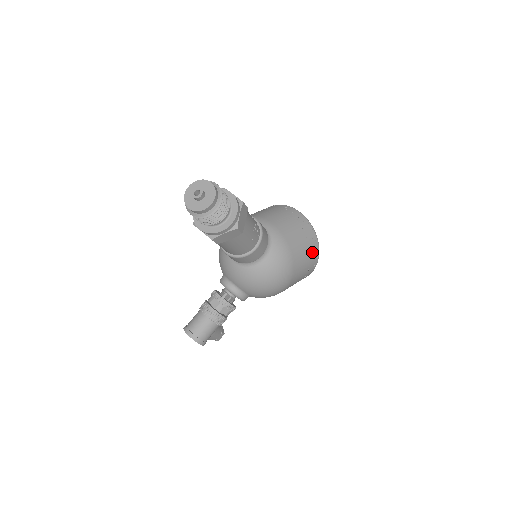
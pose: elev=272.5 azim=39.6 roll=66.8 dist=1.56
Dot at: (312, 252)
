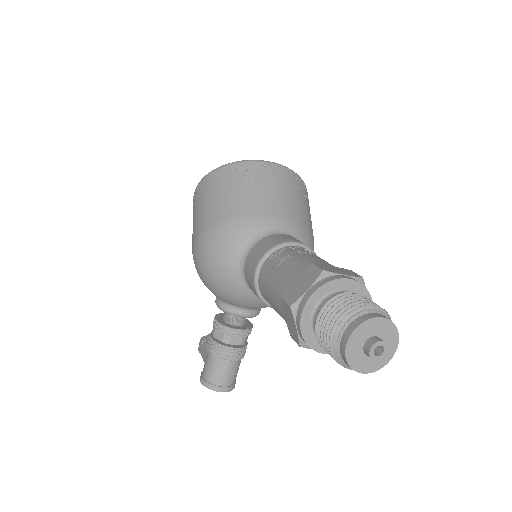
Dot at: occluded
